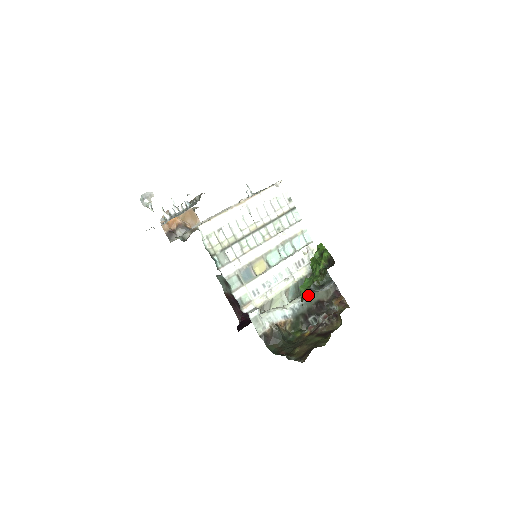
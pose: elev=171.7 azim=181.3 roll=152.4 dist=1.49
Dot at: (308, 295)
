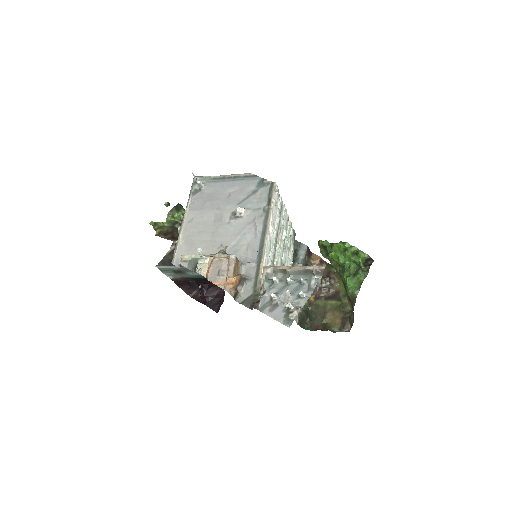
Dot at: occluded
